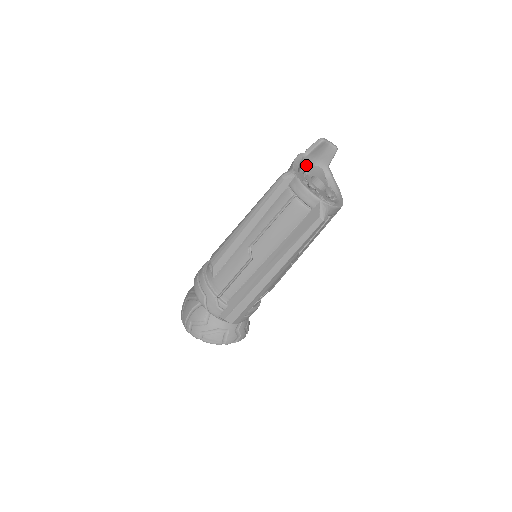
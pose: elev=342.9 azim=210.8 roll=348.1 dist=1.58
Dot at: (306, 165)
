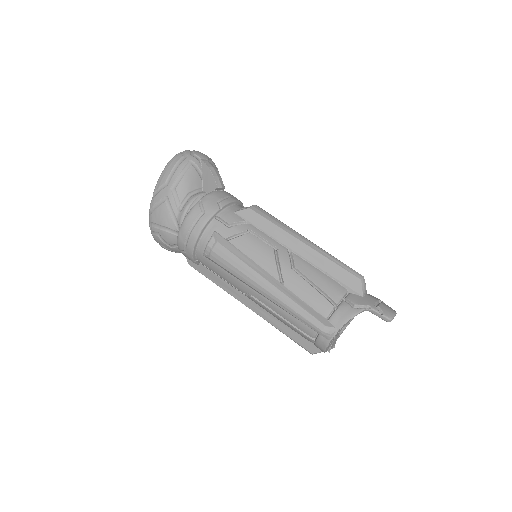
Dot at: occluded
